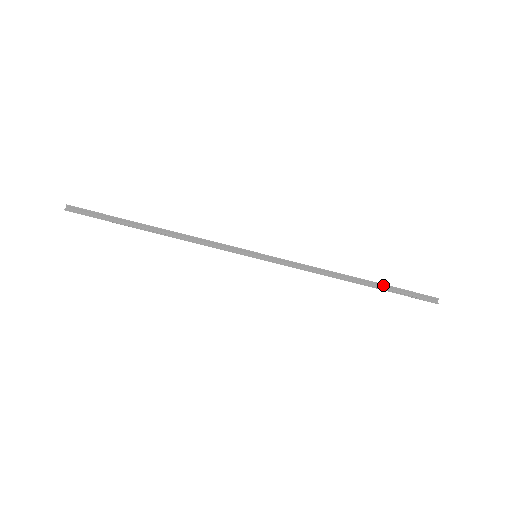
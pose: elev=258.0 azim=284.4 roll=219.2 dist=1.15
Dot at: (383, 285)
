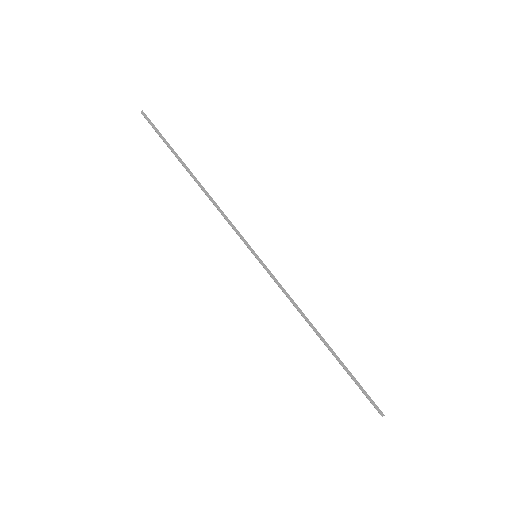
Dot at: (342, 362)
